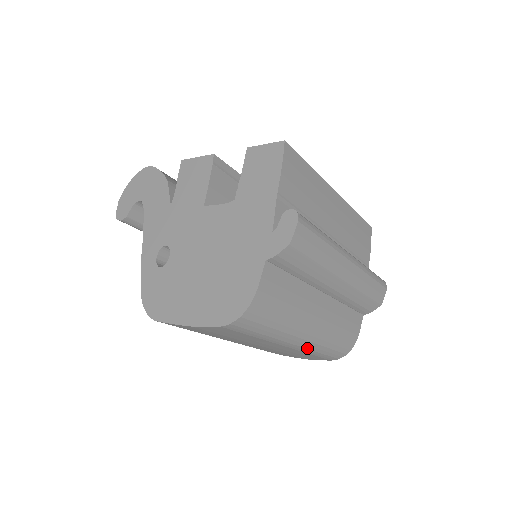
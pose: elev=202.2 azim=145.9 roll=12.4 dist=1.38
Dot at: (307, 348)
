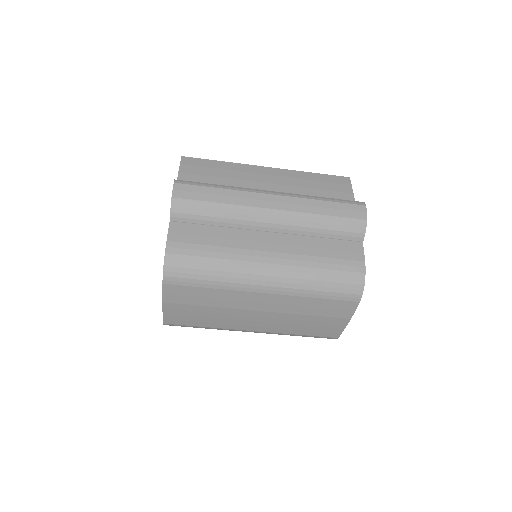
Dot at: (289, 287)
